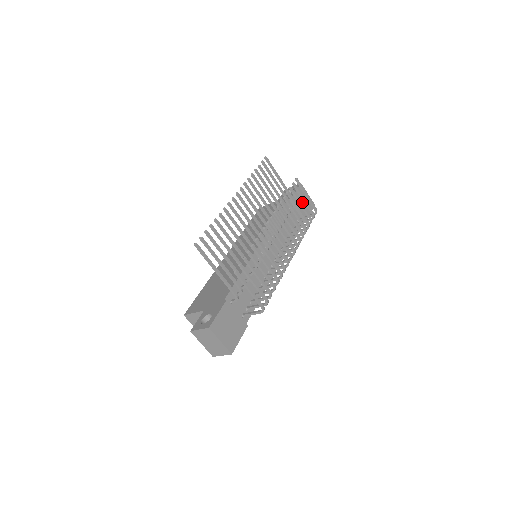
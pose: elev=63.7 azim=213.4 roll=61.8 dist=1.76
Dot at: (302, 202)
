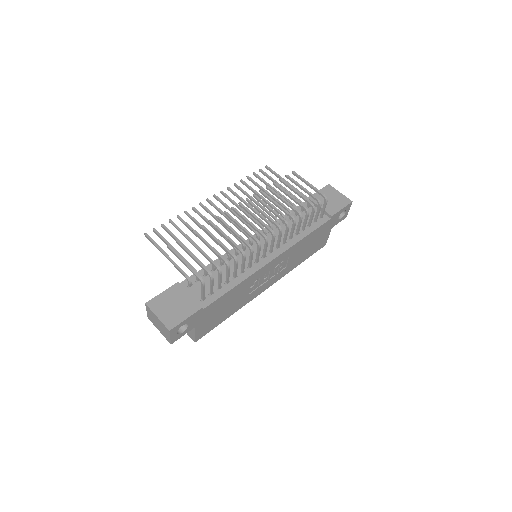
Dot at: occluded
